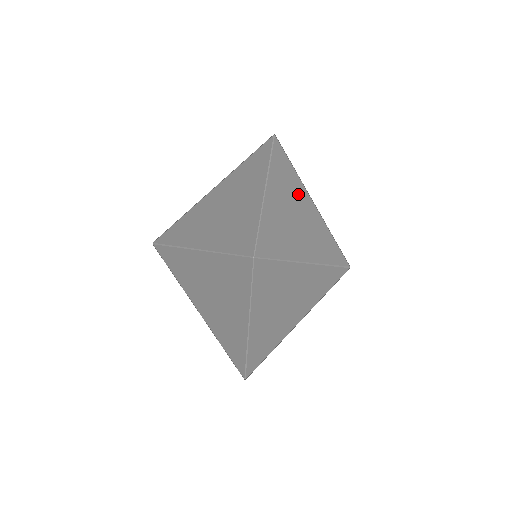
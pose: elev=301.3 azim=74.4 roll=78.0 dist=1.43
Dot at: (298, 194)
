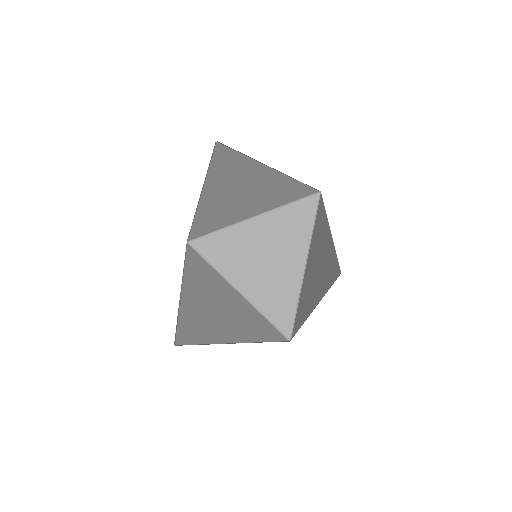
Dot at: (324, 231)
